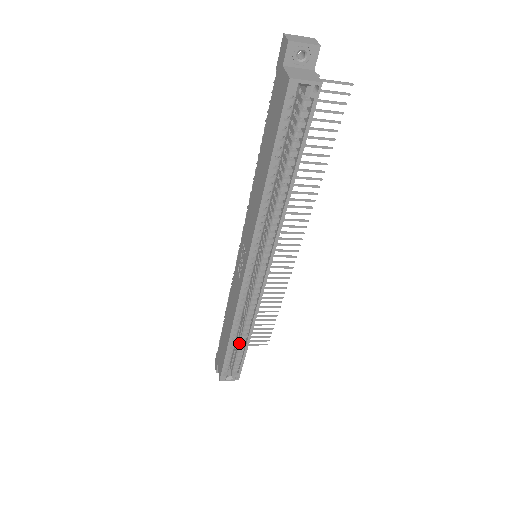
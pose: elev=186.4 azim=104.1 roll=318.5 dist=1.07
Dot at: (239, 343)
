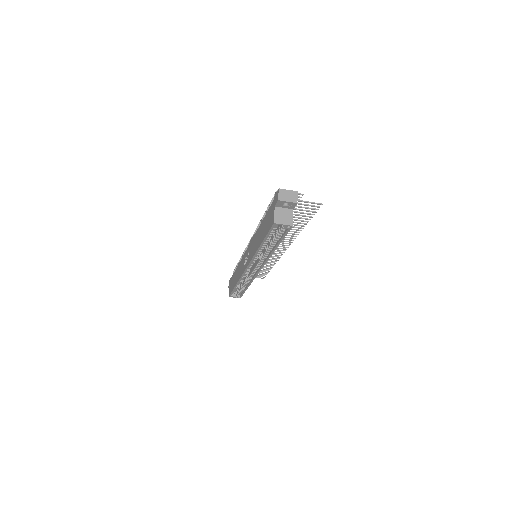
Dot at: (242, 286)
